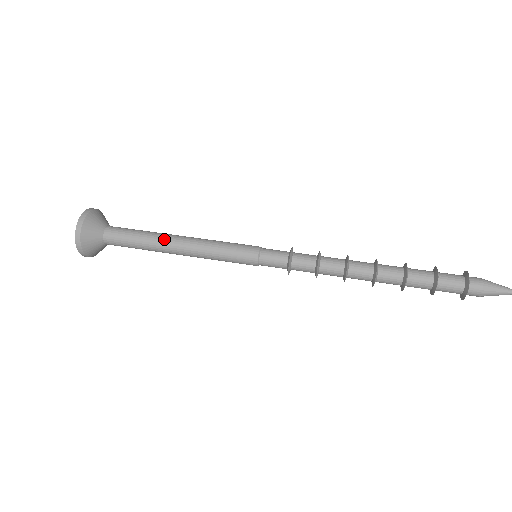
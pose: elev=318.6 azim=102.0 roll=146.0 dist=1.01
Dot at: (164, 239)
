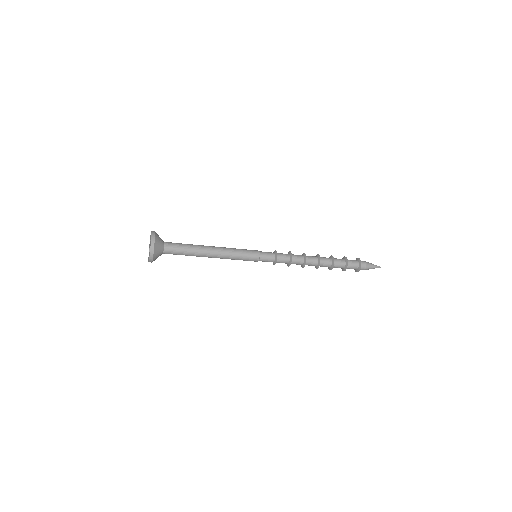
Dot at: (204, 248)
